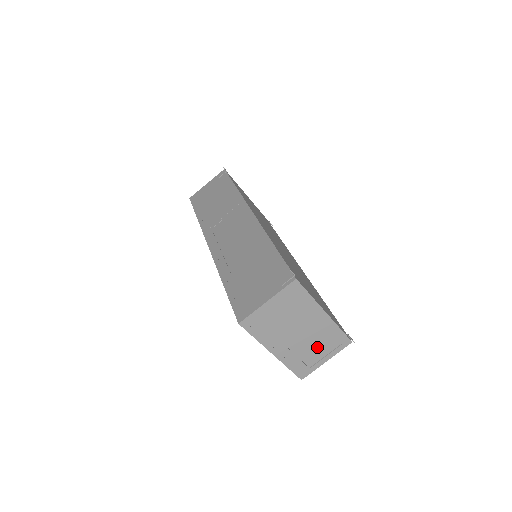
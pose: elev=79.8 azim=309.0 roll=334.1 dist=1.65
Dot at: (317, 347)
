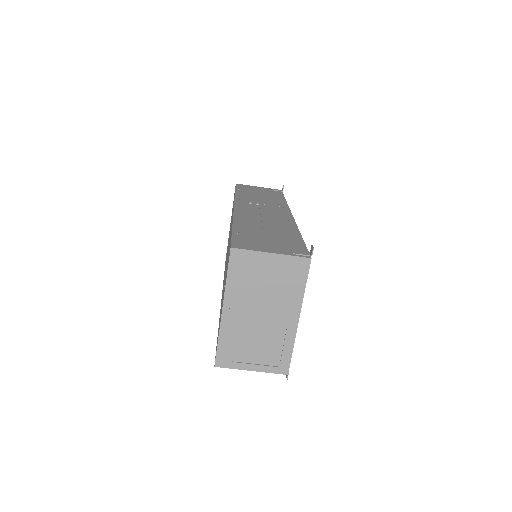
Dot at: (259, 347)
